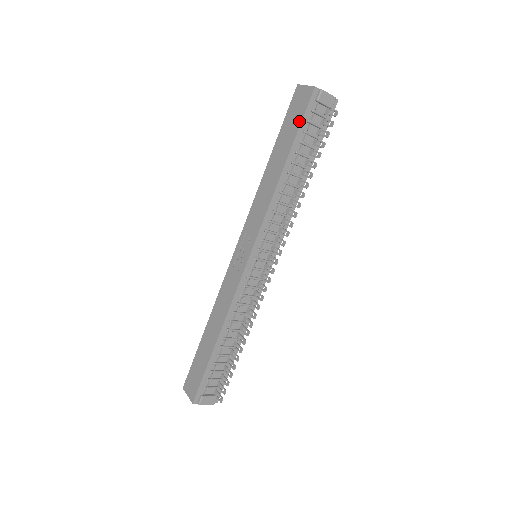
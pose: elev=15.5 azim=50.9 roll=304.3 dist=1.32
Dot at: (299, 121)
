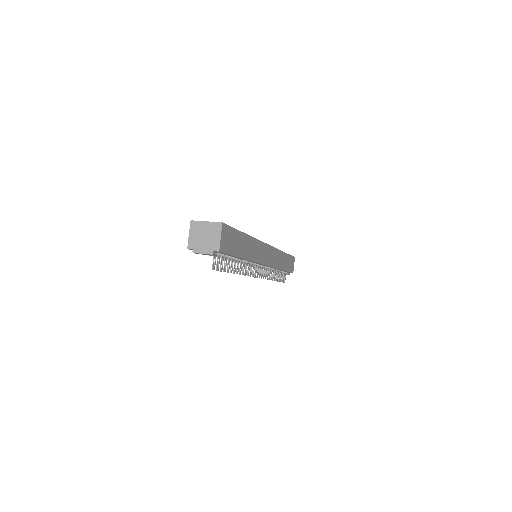
Dot at: occluded
